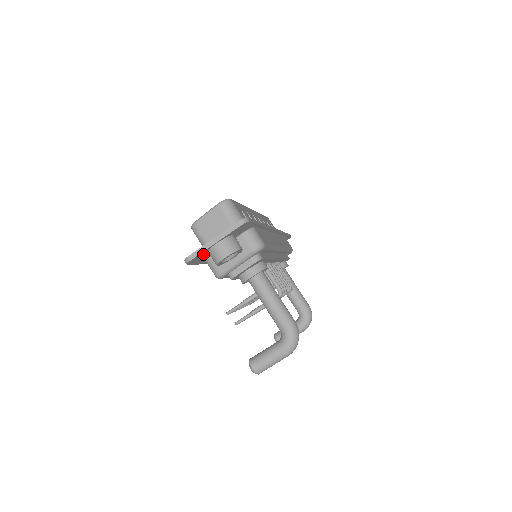
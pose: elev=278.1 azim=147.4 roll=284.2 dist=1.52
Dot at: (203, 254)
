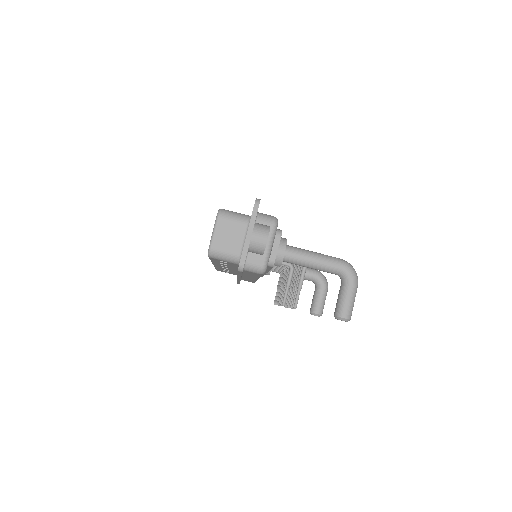
Dot at: occluded
